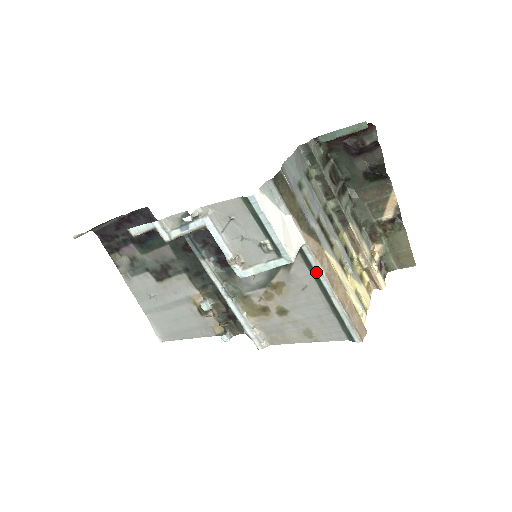
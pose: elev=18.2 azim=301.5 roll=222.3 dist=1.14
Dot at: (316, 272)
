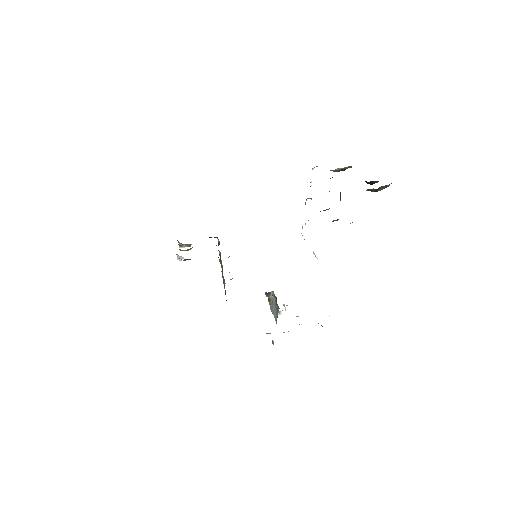
Dot at: occluded
